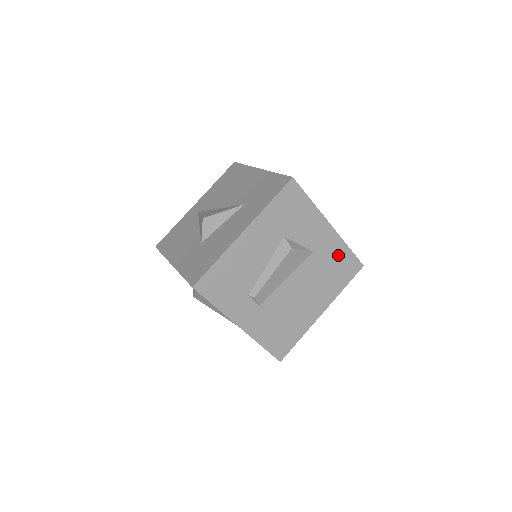
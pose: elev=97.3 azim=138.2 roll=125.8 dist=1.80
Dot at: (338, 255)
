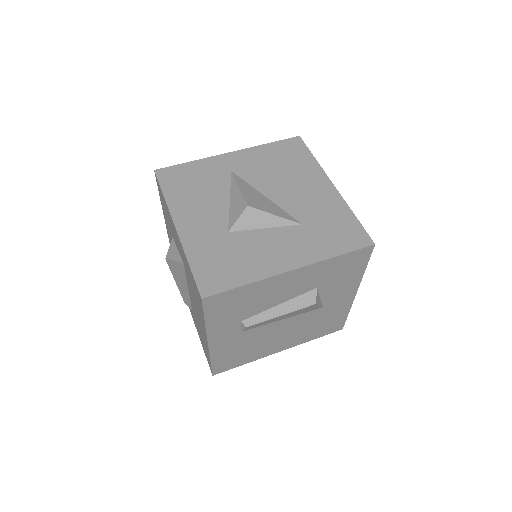
Dot at: (336, 315)
